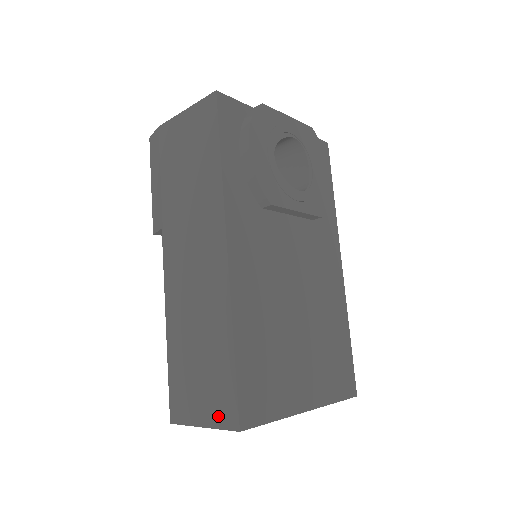
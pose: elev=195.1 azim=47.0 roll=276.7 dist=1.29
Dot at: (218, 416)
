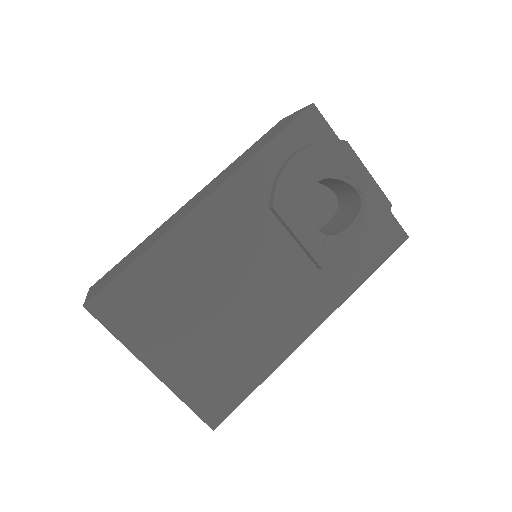
Dot at: (93, 293)
